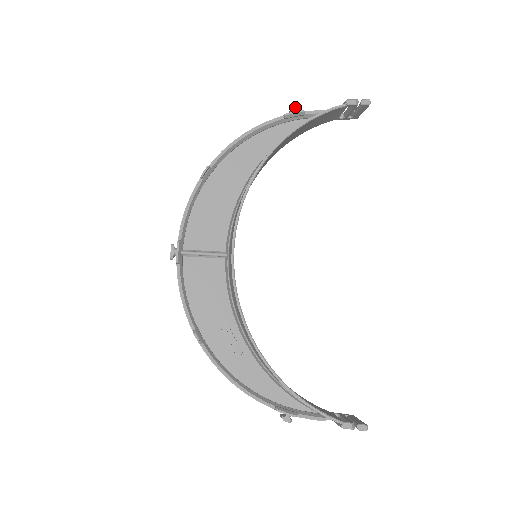
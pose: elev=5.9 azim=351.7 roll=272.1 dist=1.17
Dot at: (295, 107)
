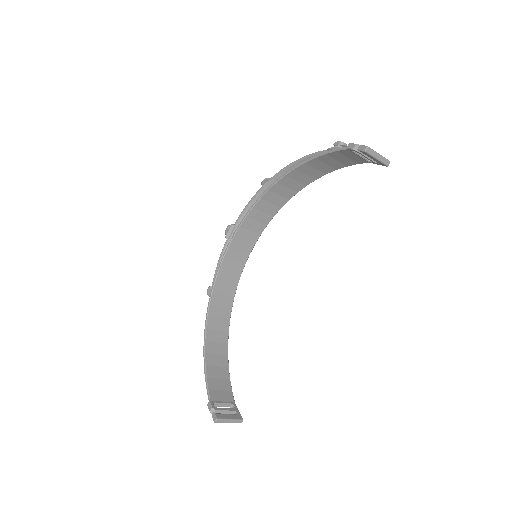
Dot at: (337, 143)
